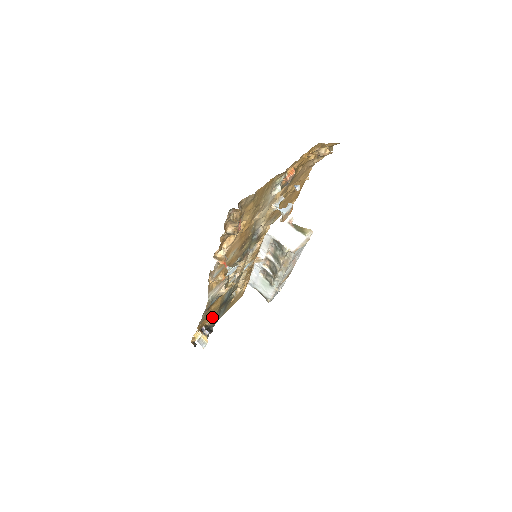
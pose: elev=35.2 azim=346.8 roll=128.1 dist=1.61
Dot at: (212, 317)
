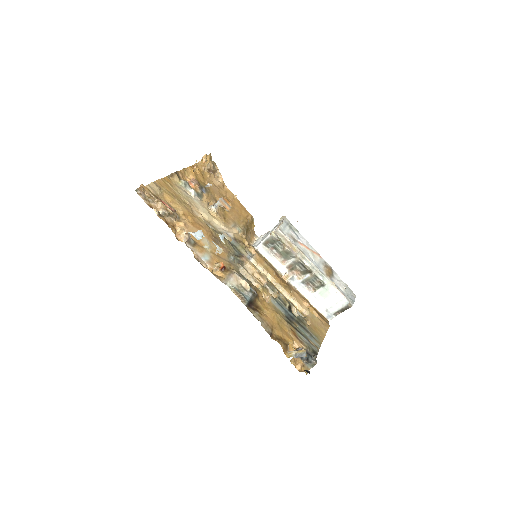
Dot at: (292, 336)
